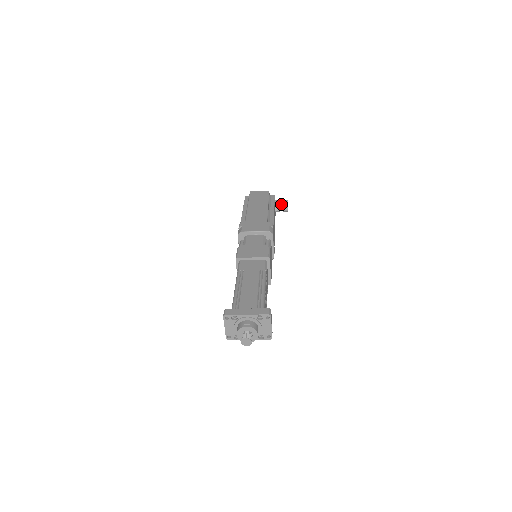
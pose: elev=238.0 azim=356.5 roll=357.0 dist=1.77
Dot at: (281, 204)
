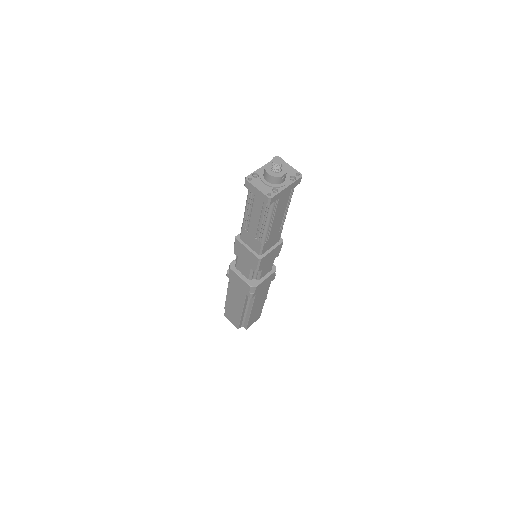
Dot at: occluded
